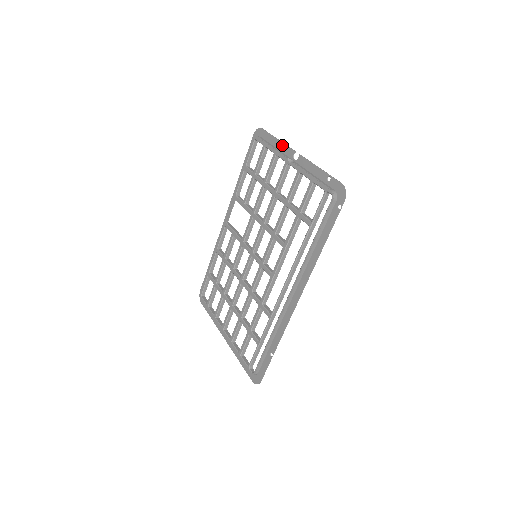
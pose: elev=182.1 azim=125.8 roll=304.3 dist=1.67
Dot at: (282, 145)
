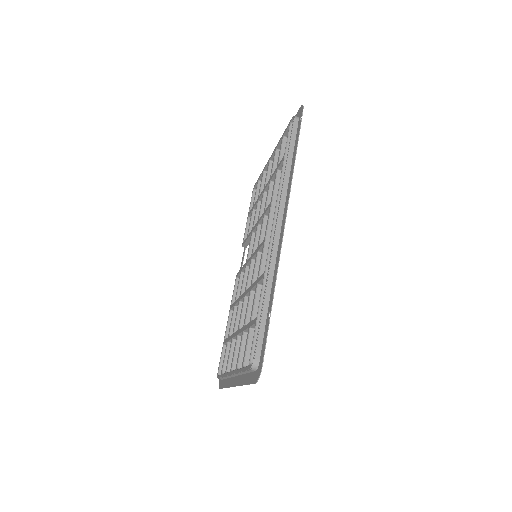
Dot at: occluded
